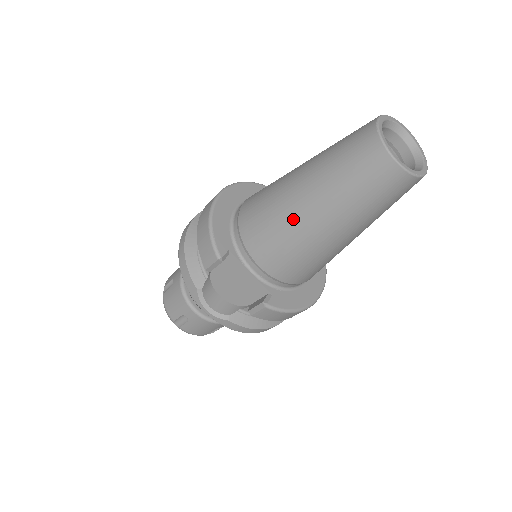
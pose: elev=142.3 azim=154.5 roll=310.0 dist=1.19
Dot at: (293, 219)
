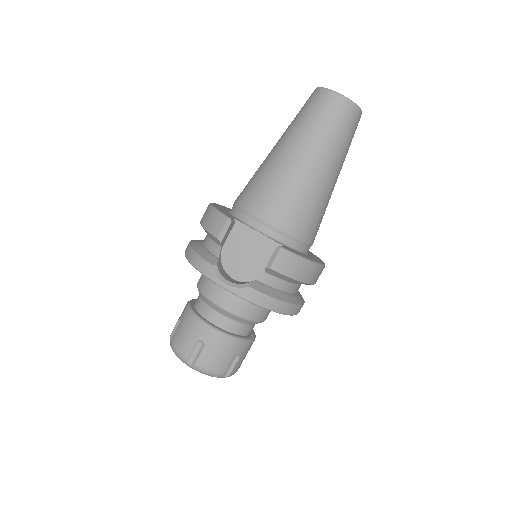
Dot at: (281, 167)
